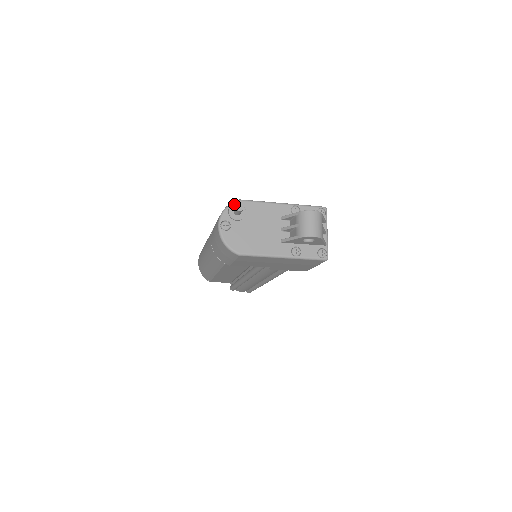
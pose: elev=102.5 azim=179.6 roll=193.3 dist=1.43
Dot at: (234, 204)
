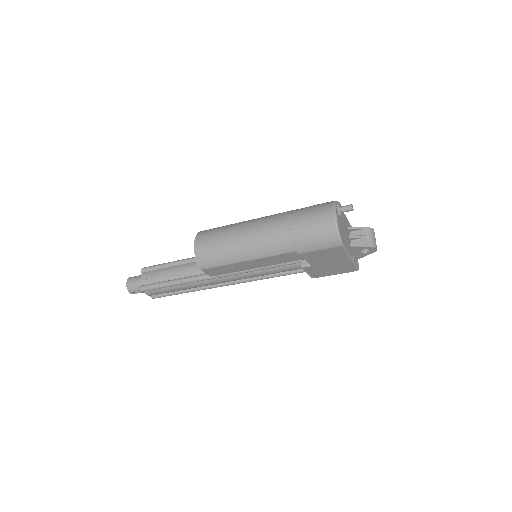
Dot at: occluded
